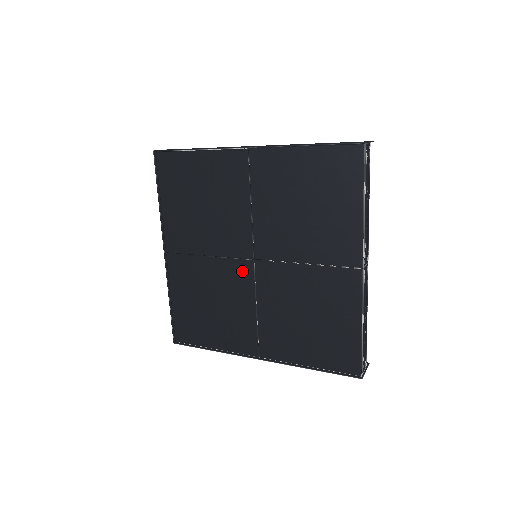
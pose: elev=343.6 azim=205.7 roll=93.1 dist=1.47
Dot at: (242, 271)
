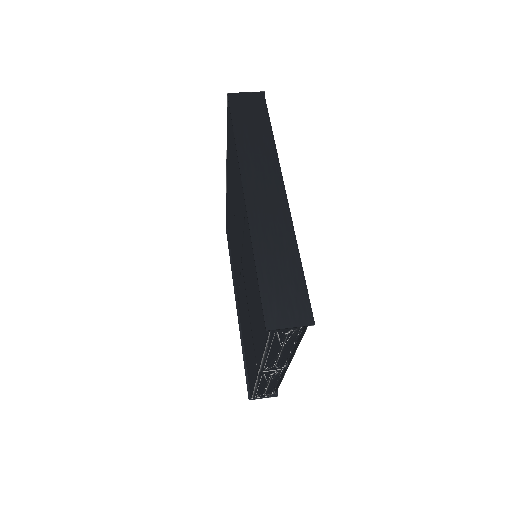
Dot at: (239, 256)
